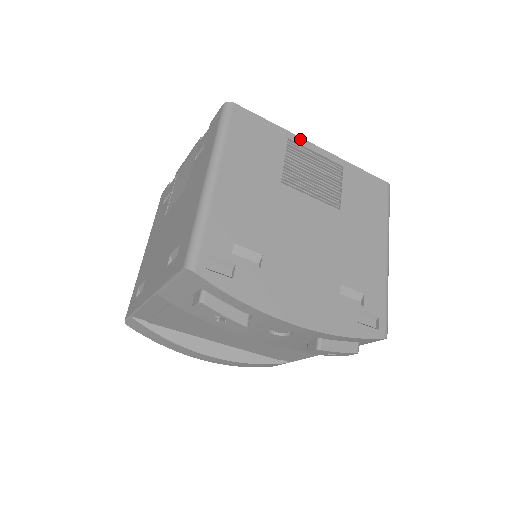
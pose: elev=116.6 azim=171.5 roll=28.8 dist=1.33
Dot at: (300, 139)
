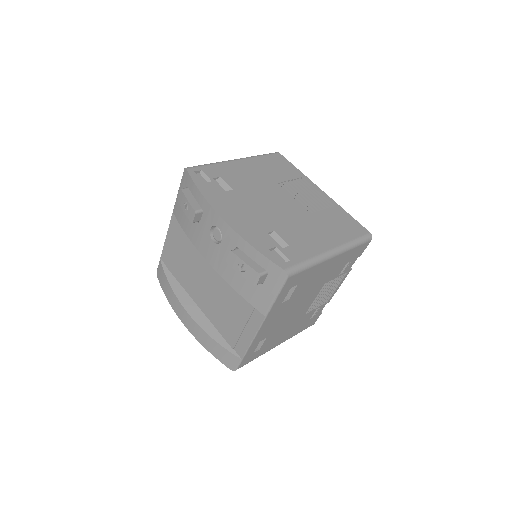
Dot at: (311, 182)
